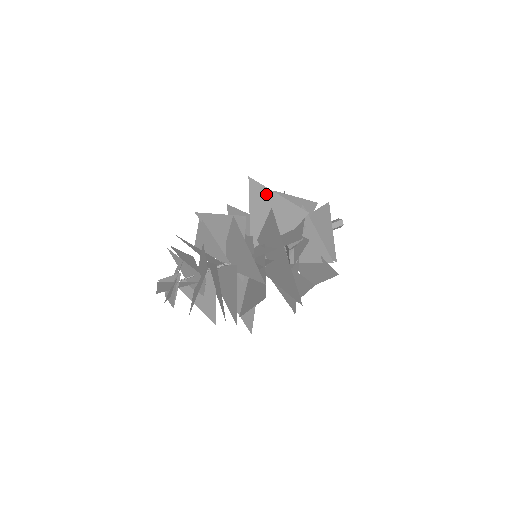
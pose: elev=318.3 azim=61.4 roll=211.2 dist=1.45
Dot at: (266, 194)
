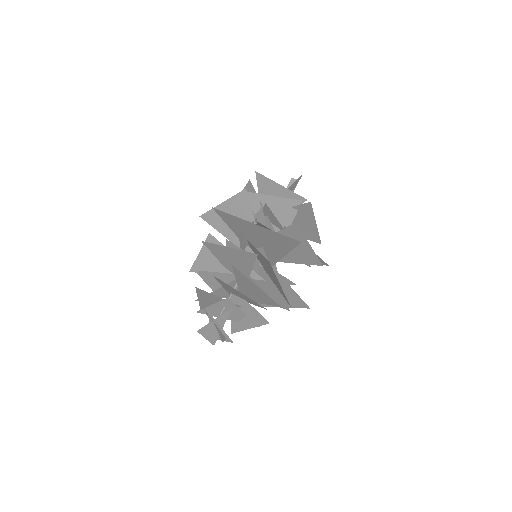
Dot at: occluded
